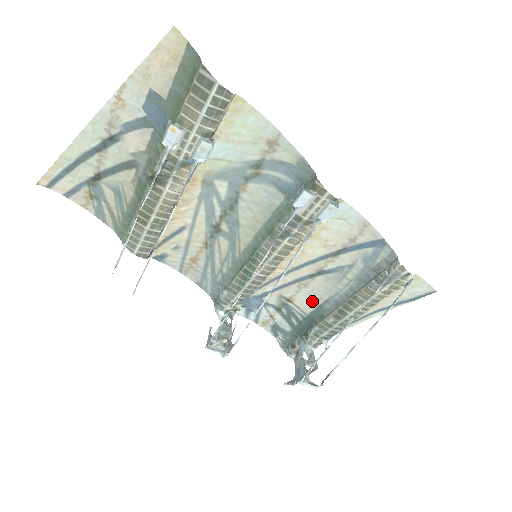
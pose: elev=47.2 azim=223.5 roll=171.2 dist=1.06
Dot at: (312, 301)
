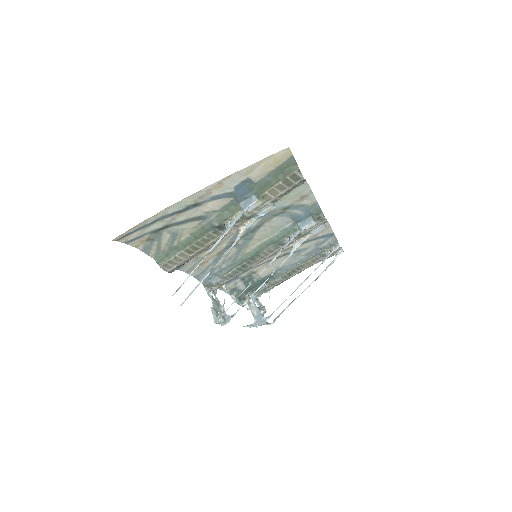
Dot at: (270, 270)
